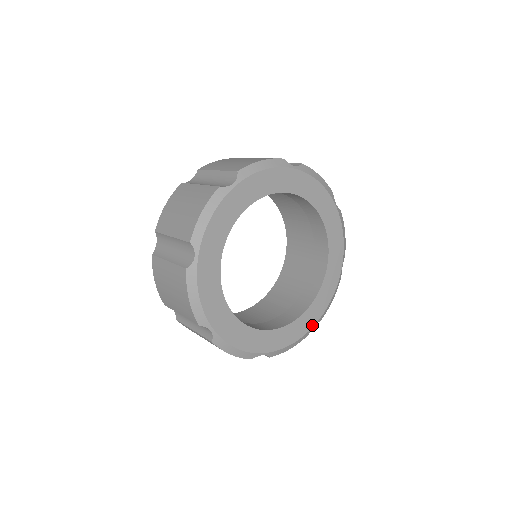
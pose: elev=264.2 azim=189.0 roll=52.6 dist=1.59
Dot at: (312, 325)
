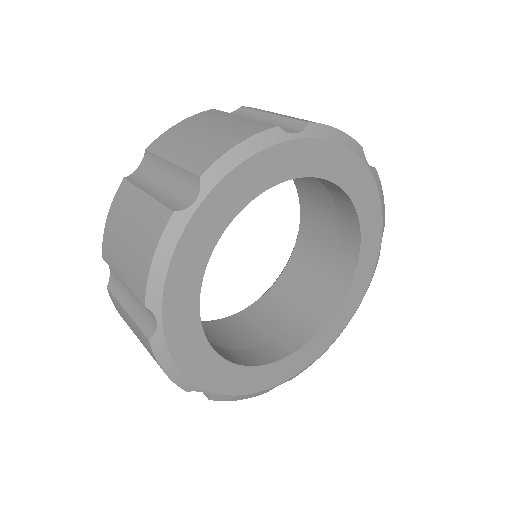
Dot at: (280, 381)
